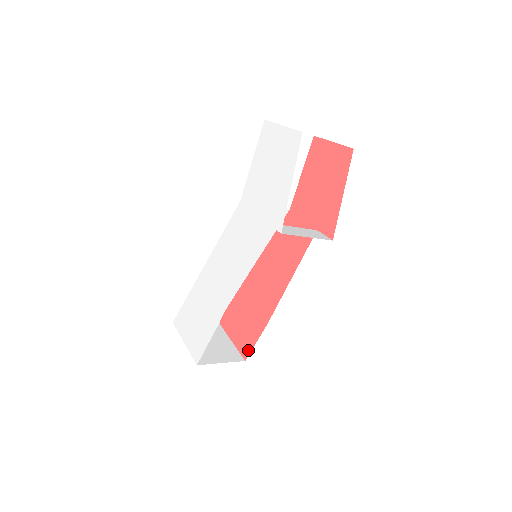
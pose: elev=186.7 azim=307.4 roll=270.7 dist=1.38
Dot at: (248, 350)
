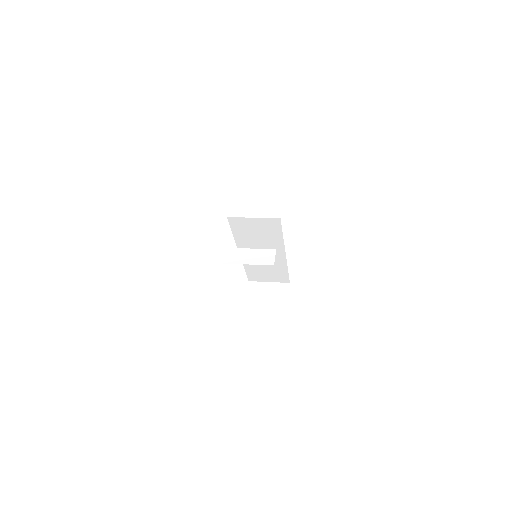
Dot at: occluded
